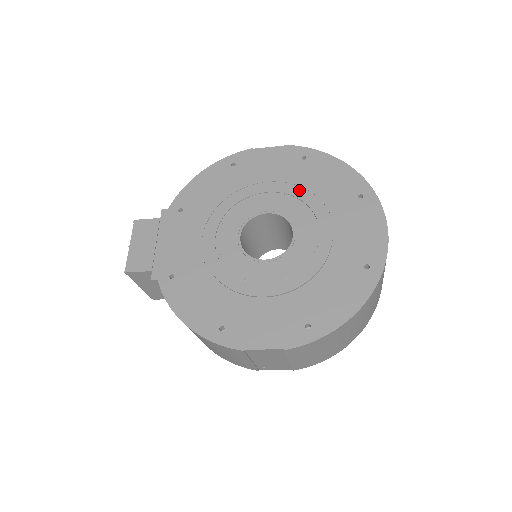
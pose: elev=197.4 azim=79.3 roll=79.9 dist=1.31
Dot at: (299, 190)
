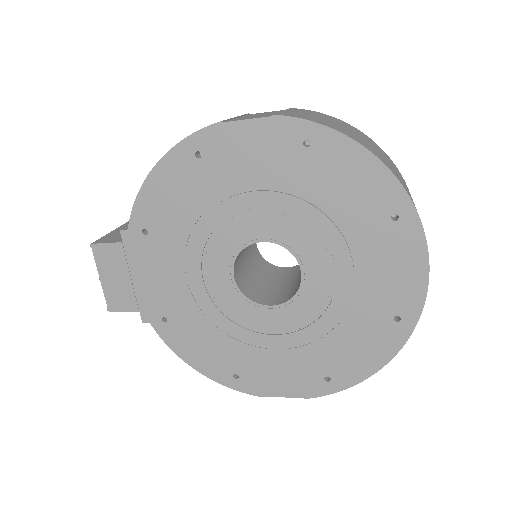
Dot at: (304, 206)
